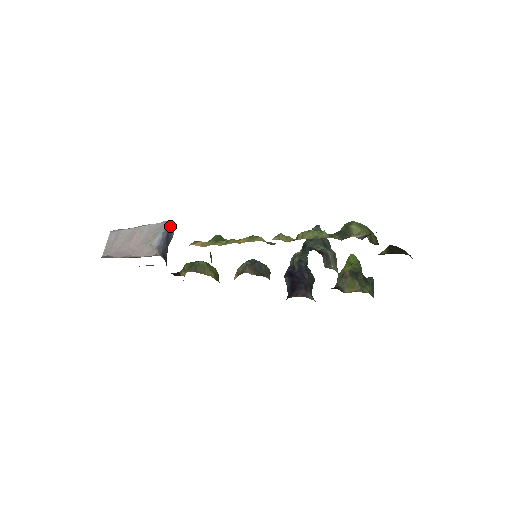
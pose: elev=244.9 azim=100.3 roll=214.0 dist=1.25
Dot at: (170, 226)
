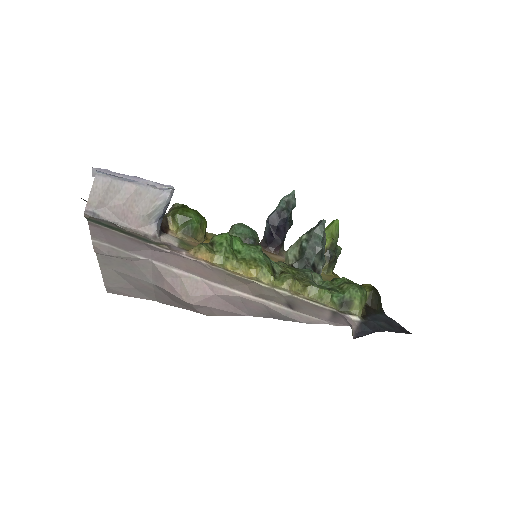
Dot at: (173, 191)
